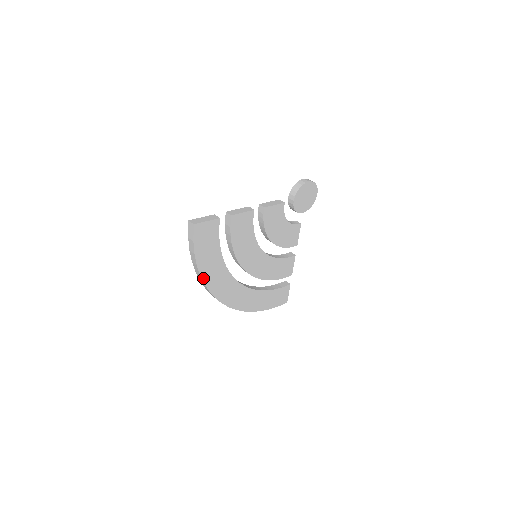
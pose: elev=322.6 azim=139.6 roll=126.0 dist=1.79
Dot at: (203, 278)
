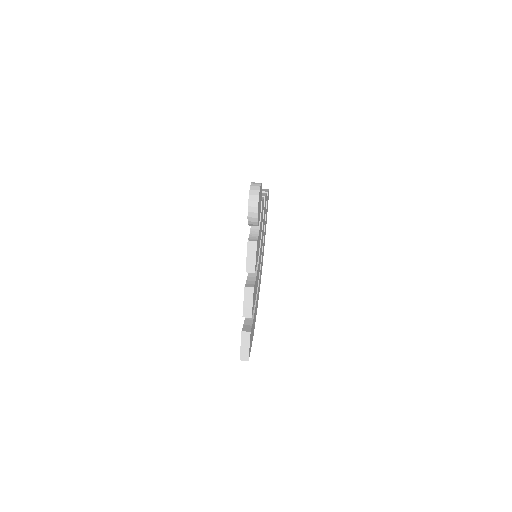
Dot at: occluded
